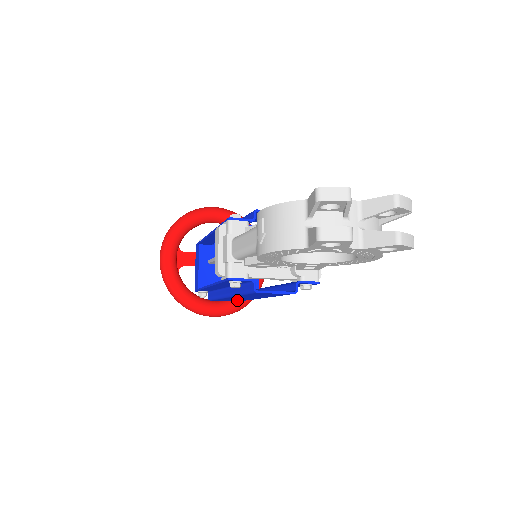
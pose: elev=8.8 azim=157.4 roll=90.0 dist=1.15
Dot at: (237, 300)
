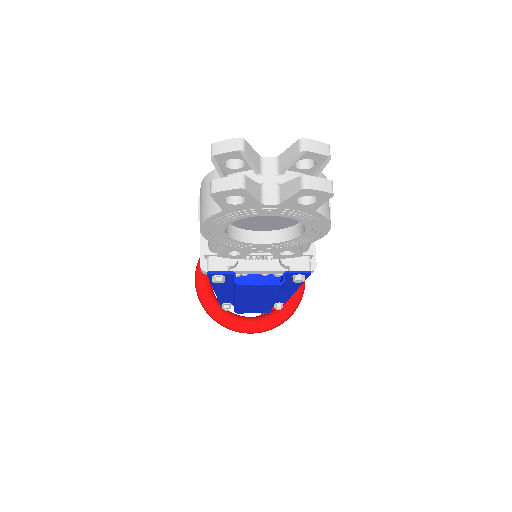
Dot at: (261, 310)
